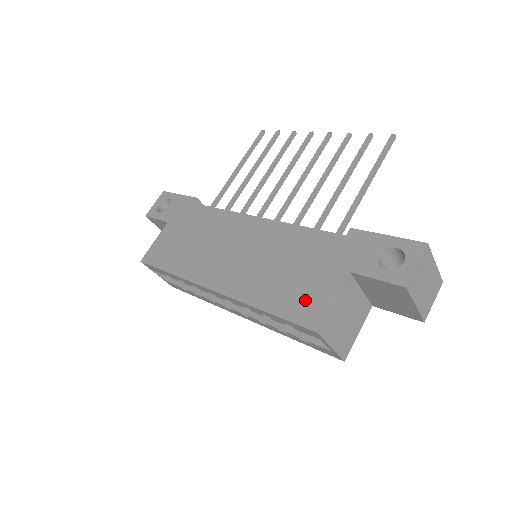
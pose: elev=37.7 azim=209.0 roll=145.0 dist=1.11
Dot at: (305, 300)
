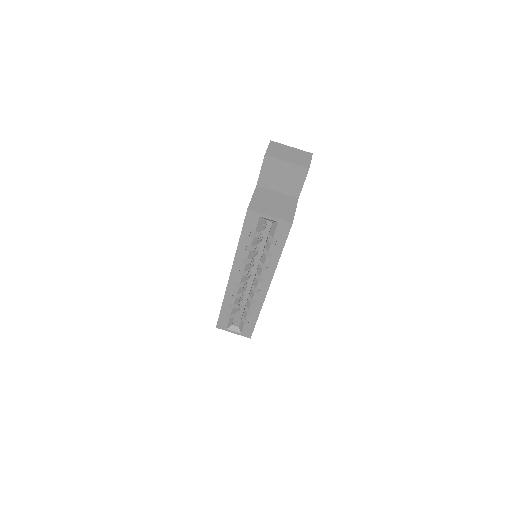
Dot at: occluded
